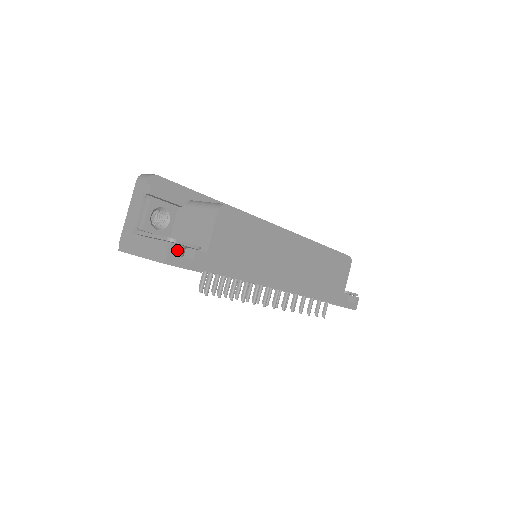
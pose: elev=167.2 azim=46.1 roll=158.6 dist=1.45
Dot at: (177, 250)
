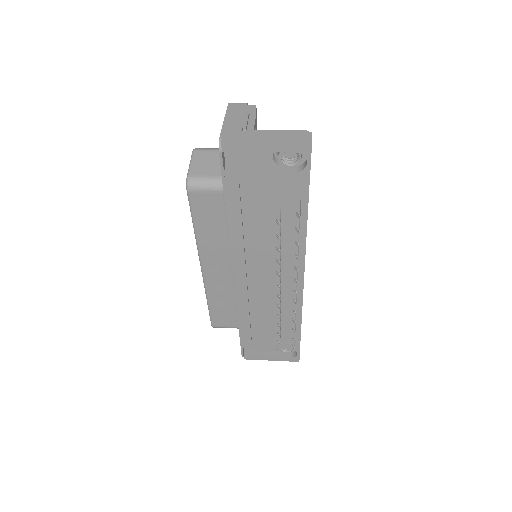
Dot at: occluded
